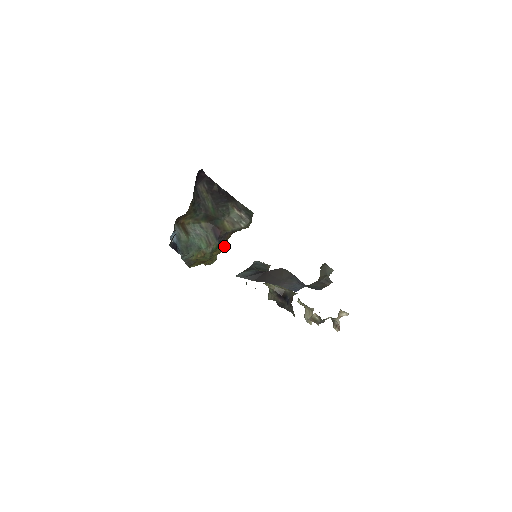
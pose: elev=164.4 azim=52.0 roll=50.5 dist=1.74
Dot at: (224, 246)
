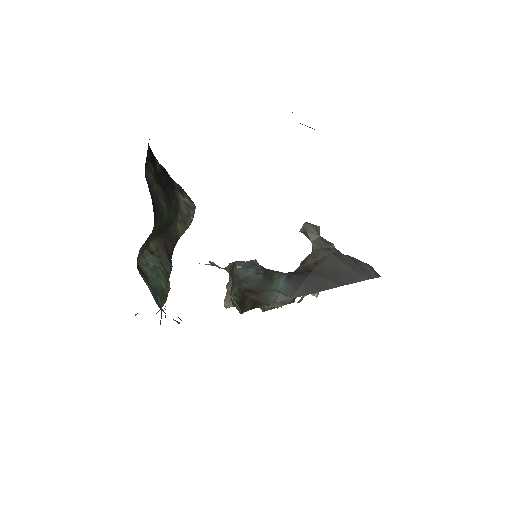
Dot at: occluded
